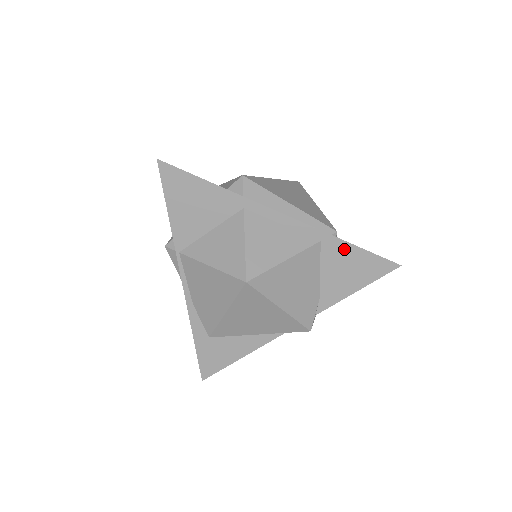
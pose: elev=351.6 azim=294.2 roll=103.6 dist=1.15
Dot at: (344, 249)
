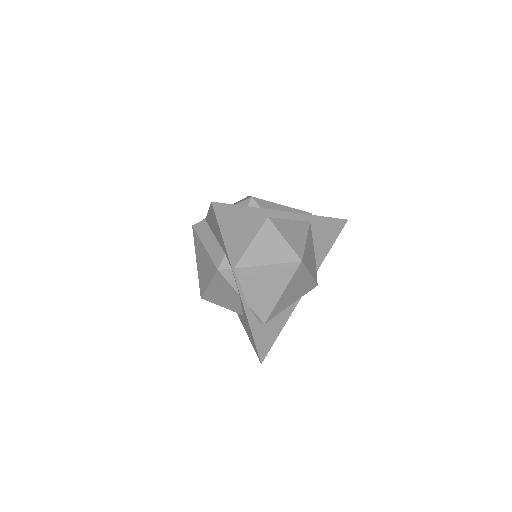
Dot at: (322, 222)
